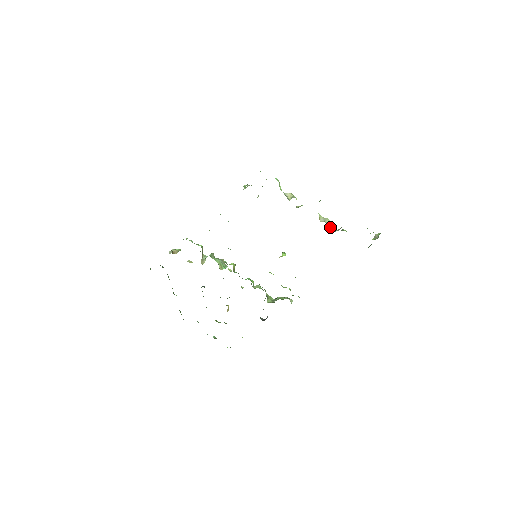
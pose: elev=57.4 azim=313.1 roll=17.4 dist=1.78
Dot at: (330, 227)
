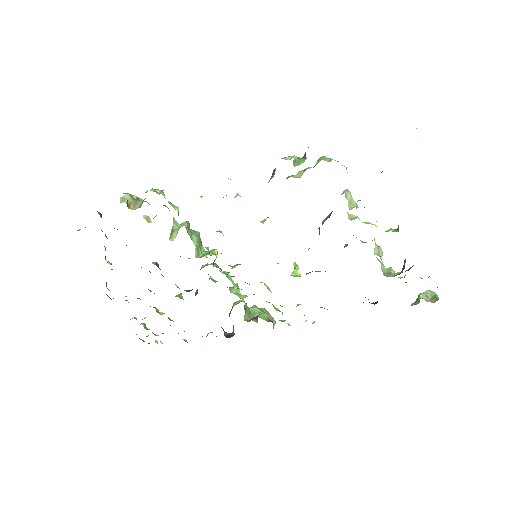
Dot at: occluded
